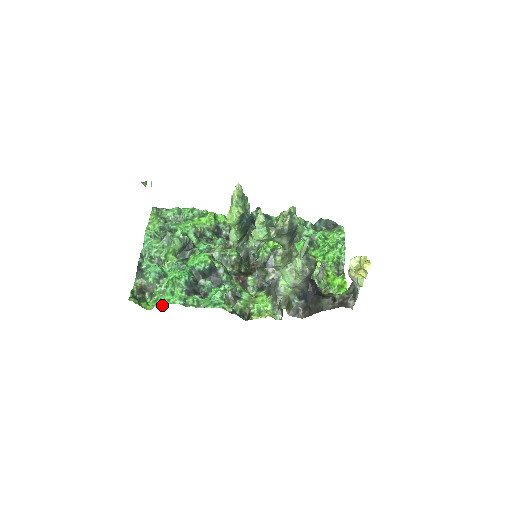
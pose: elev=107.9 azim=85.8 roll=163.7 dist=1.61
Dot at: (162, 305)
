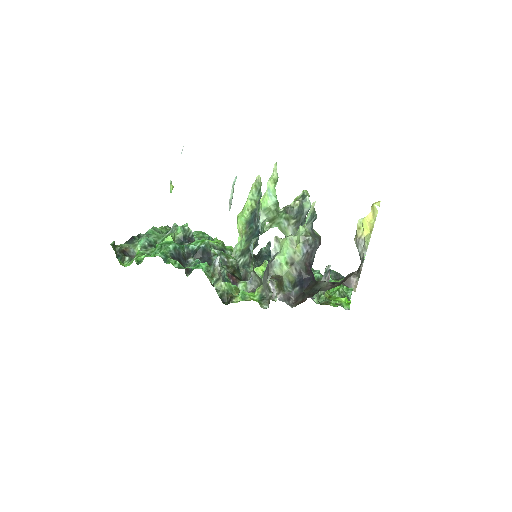
Dot at: (140, 261)
